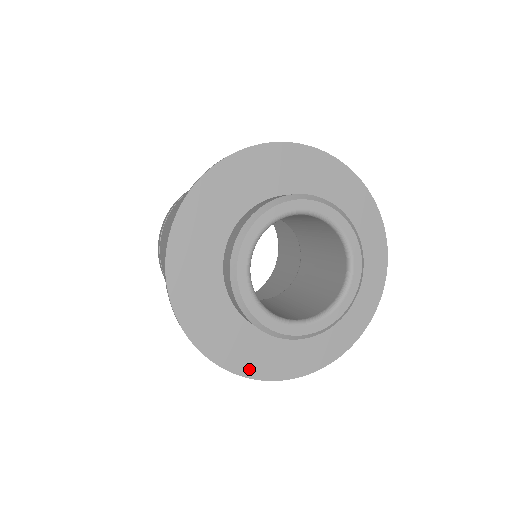
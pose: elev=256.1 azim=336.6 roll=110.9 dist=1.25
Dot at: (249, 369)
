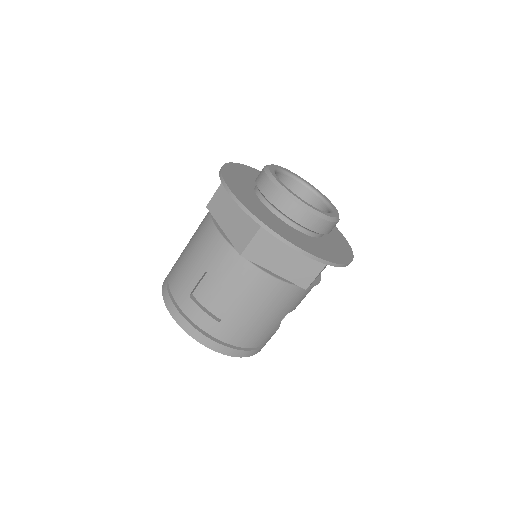
Dot at: (317, 254)
